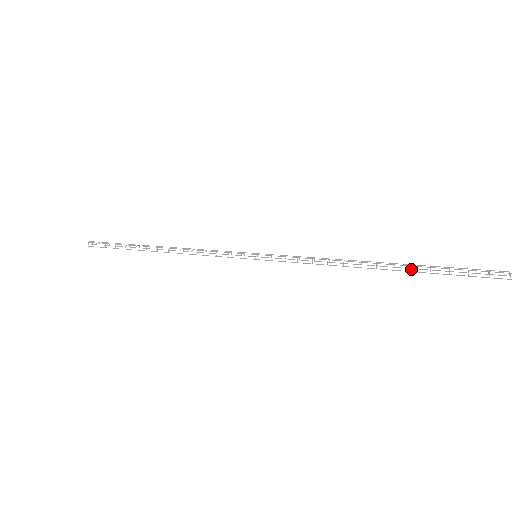
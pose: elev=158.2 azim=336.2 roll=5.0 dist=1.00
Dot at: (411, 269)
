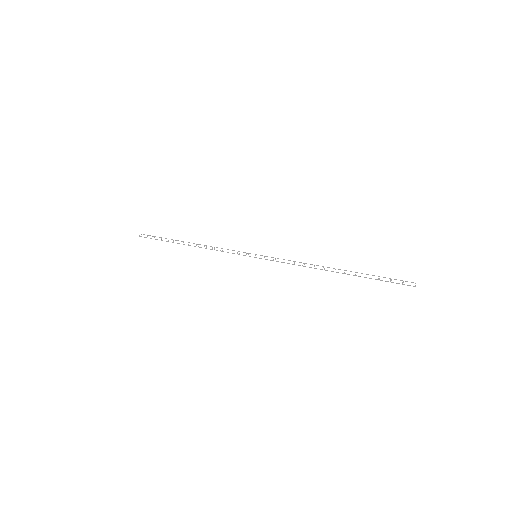
Dot at: (355, 274)
